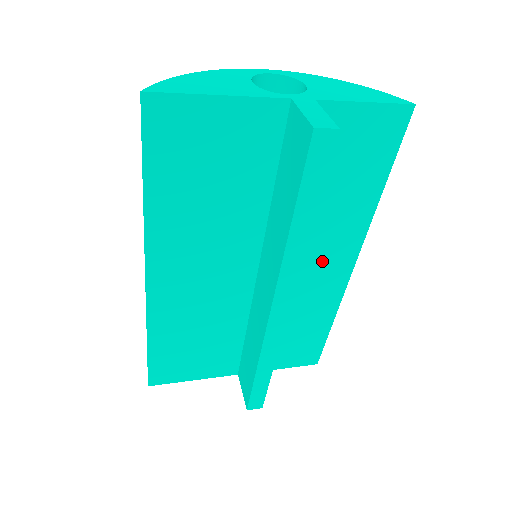
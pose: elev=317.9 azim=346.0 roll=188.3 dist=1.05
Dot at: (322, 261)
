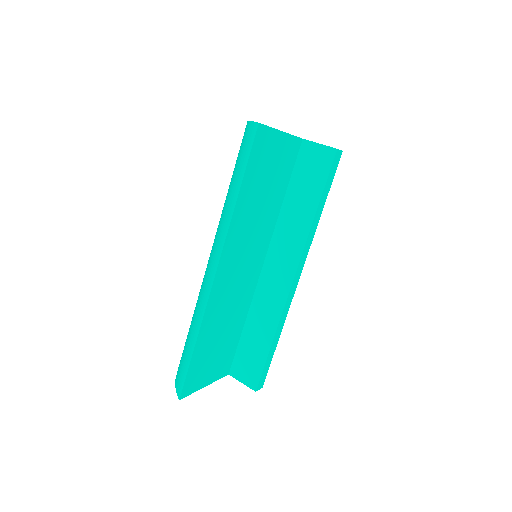
Dot at: occluded
